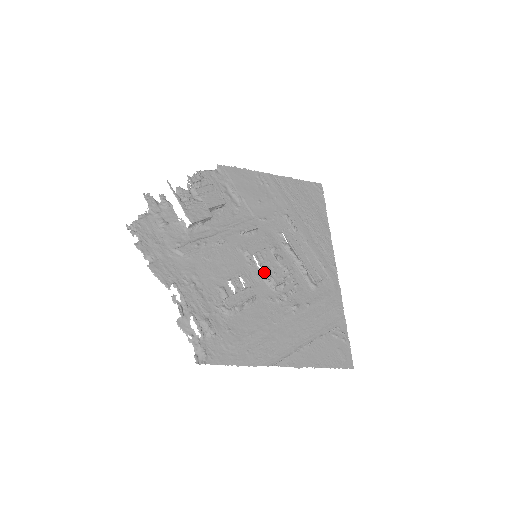
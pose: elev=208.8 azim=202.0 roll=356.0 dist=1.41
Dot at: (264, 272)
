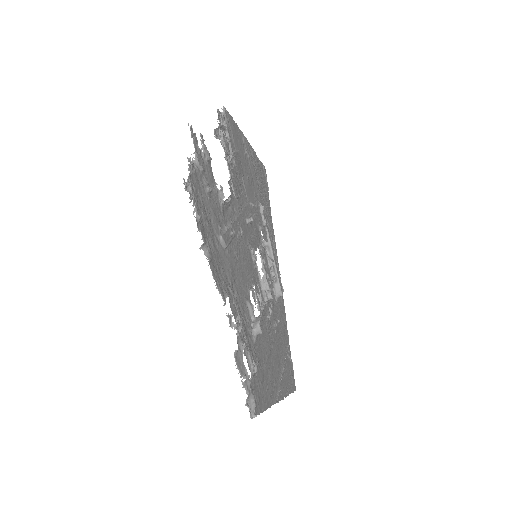
Dot at: (265, 280)
